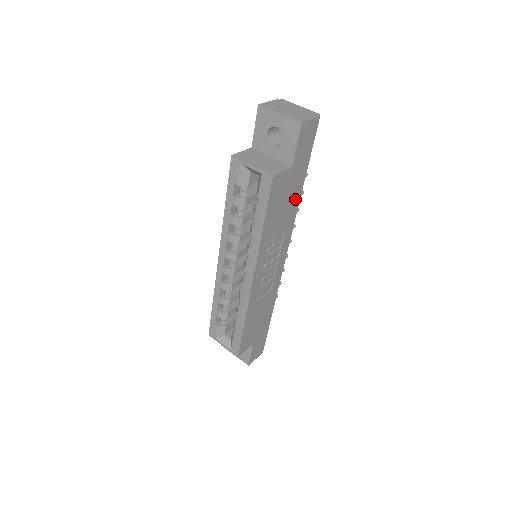
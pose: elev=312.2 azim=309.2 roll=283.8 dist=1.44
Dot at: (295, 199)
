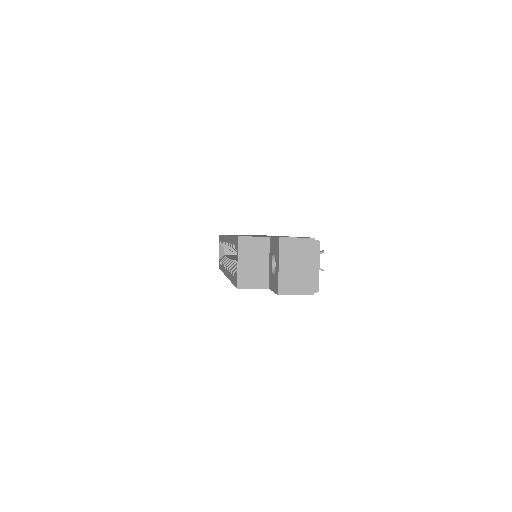
Dot at: occluded
